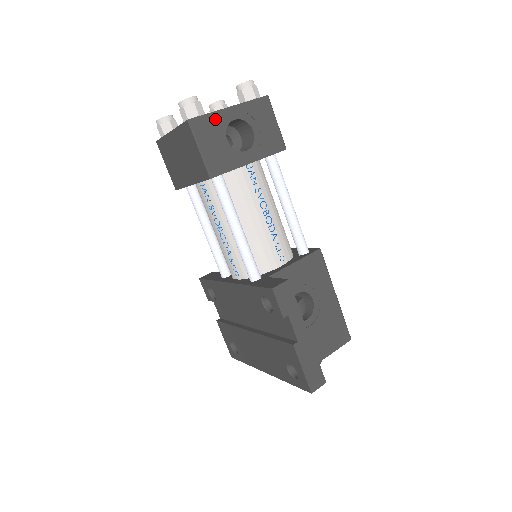
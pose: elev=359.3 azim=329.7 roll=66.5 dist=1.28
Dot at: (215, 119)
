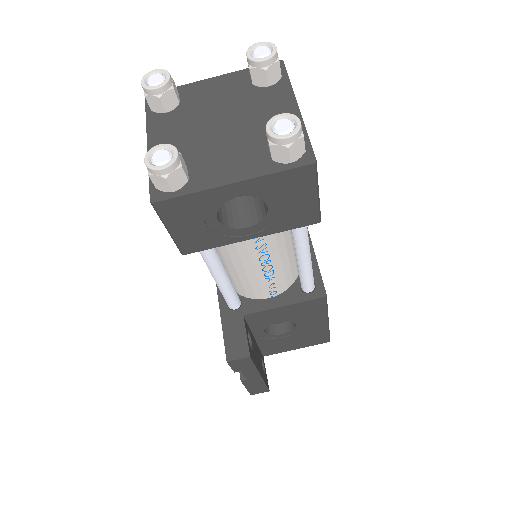
Dot at: (200, 199)
